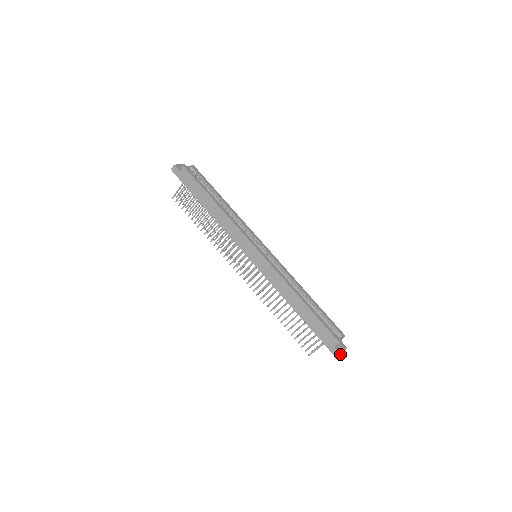
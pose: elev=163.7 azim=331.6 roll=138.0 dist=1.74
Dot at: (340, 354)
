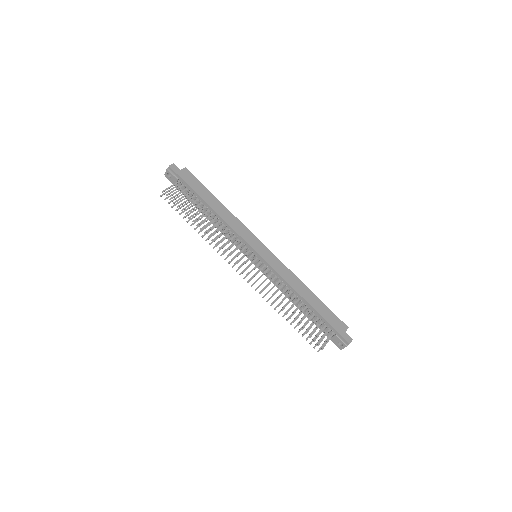
Dot at: (351, 339)
